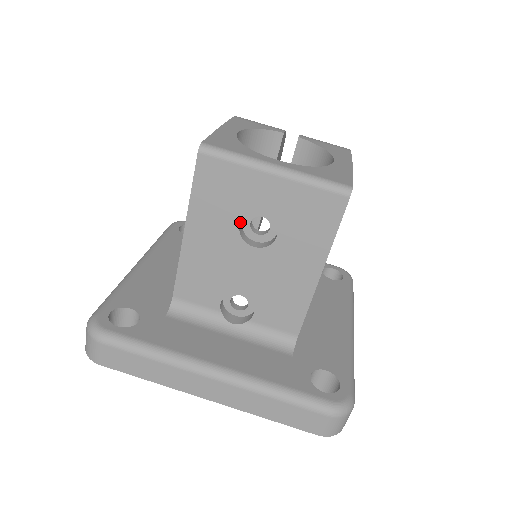
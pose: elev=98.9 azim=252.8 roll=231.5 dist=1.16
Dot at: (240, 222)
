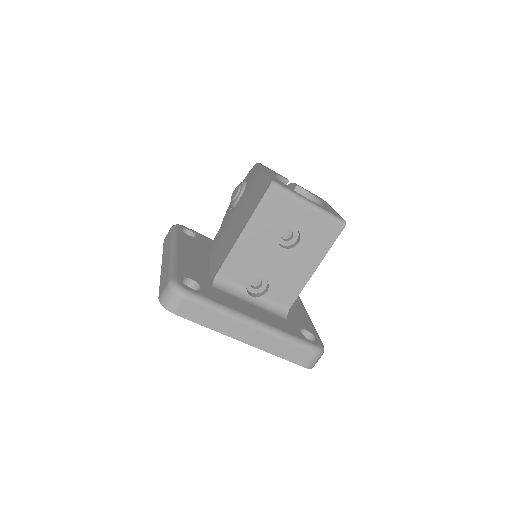
Dot at: occluded
